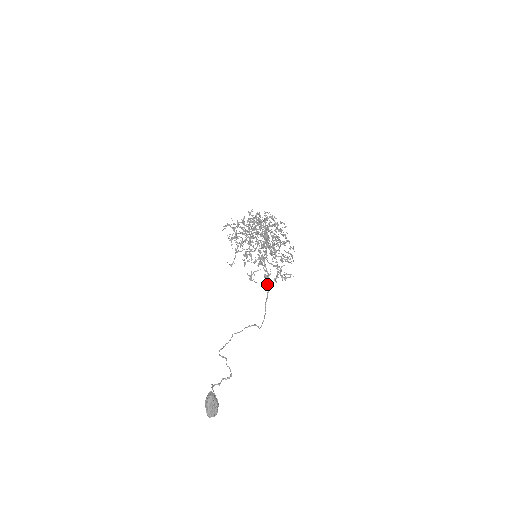
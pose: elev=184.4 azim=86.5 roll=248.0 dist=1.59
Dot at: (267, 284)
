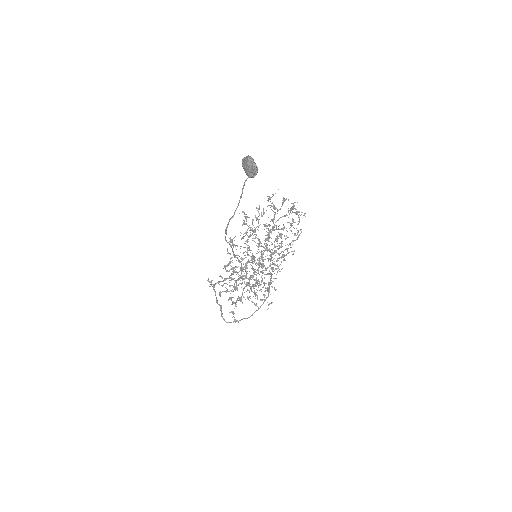
Dot at: (269, 273)
